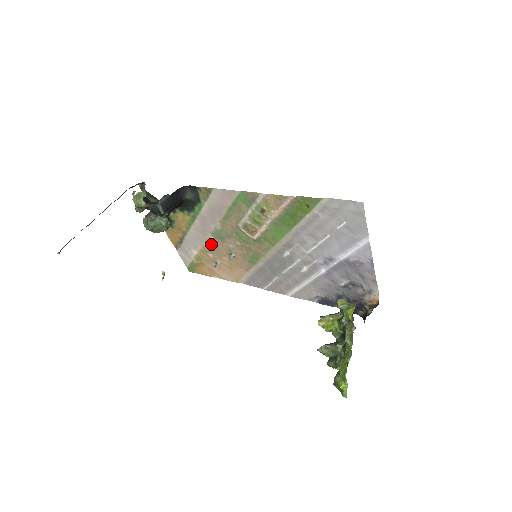
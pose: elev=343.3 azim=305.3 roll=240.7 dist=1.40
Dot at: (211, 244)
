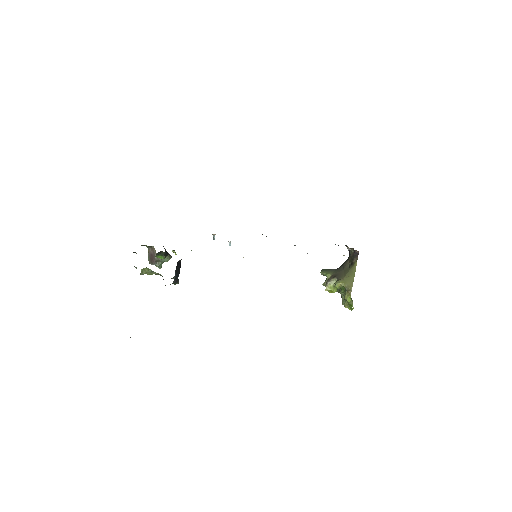
Dot at: occluded
